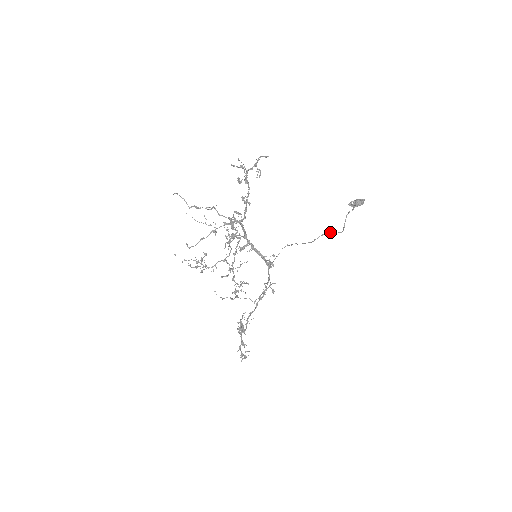
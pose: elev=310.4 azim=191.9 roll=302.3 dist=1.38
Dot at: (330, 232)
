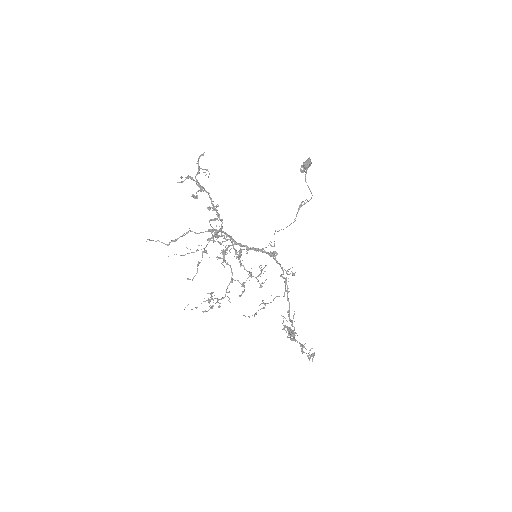
Dot at: (302, 205)
